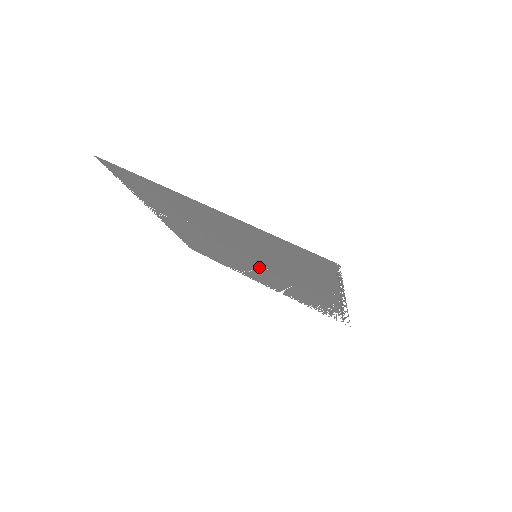
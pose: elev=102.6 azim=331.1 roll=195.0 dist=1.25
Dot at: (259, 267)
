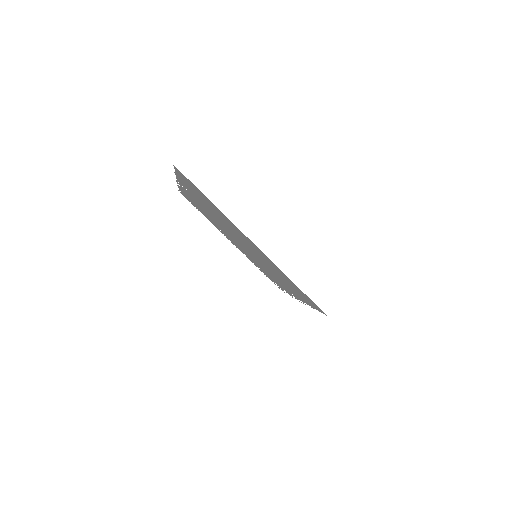
Dot at: (247, 251)
